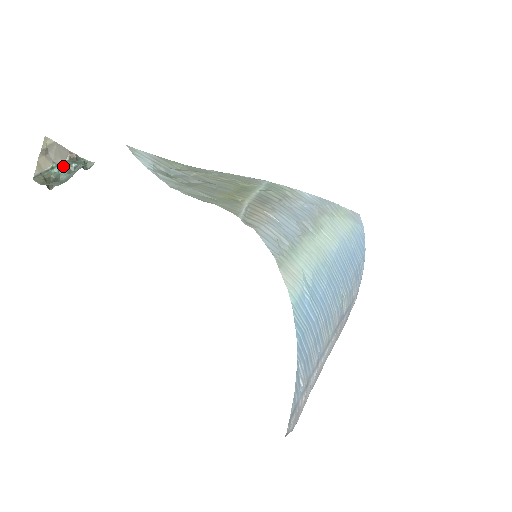
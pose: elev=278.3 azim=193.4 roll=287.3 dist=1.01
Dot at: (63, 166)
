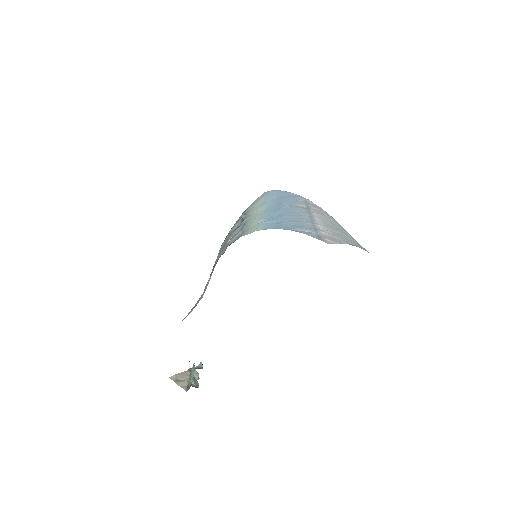
Dot at: occluded
